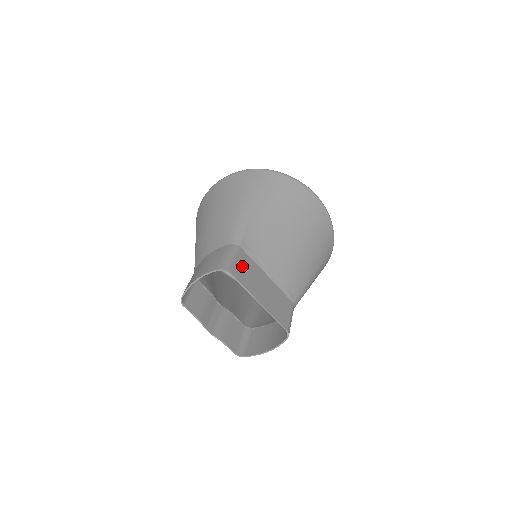
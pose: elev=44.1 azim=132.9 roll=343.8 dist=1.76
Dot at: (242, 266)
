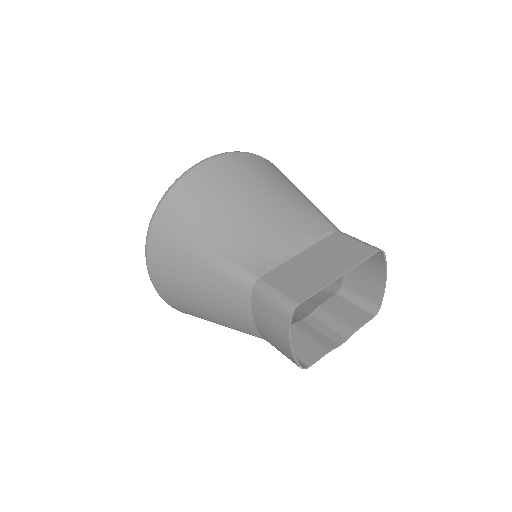
Dot at: (288, 283)
